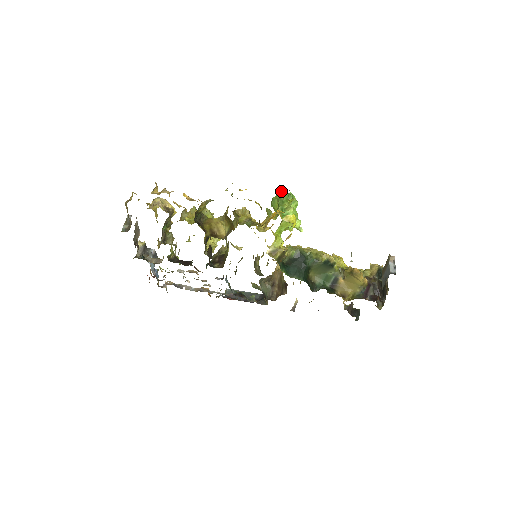
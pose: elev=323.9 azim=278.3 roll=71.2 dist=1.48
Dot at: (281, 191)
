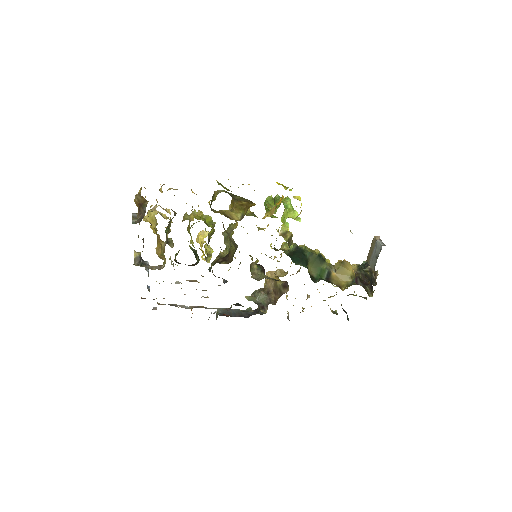
Dot at: (270, 197)
